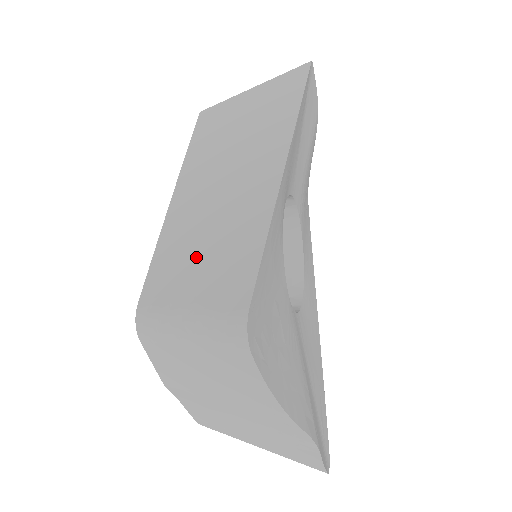
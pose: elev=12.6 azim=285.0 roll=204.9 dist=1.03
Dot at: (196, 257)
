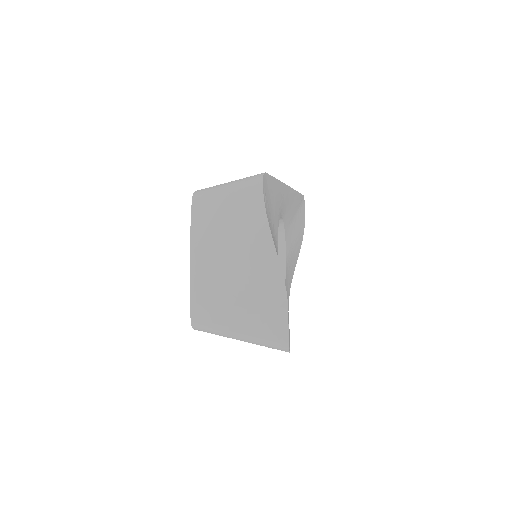
Dot at: occluded
